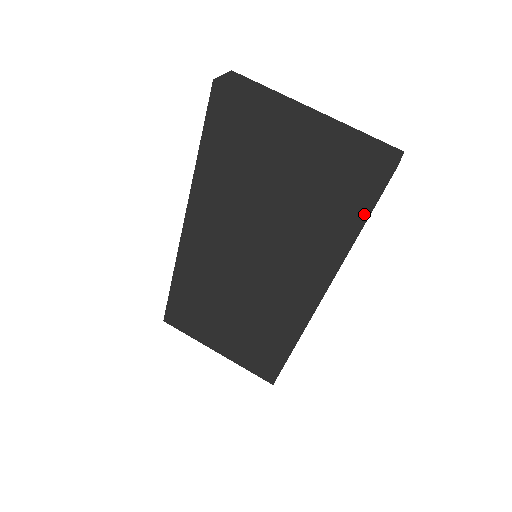
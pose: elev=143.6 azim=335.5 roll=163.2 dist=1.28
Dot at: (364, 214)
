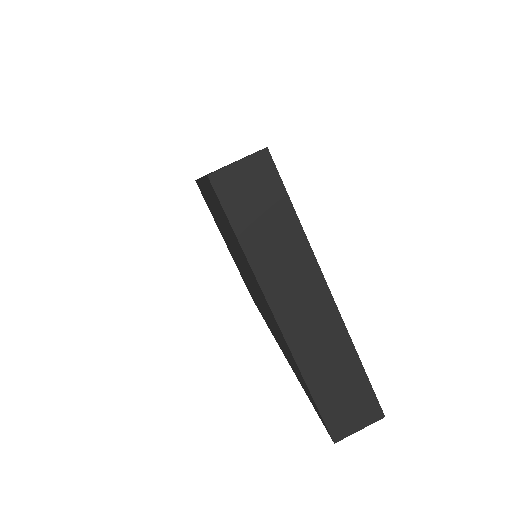
Dot at: occluded
